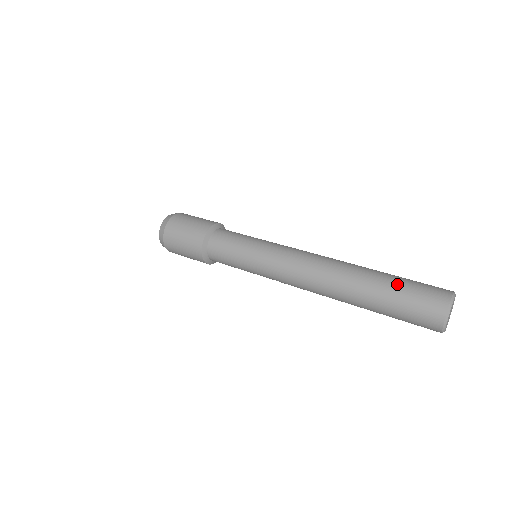
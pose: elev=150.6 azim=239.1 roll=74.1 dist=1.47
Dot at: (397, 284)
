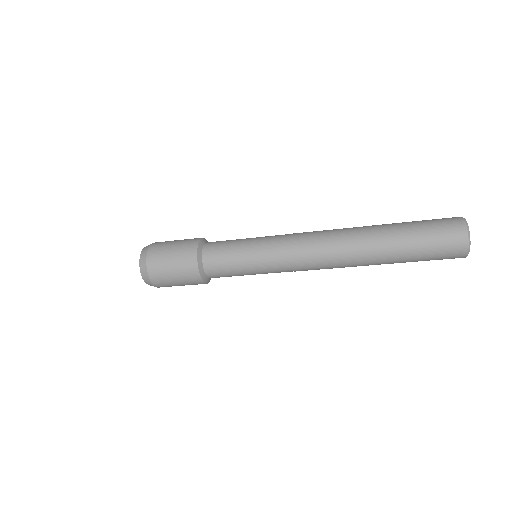
Dot at: occluded
